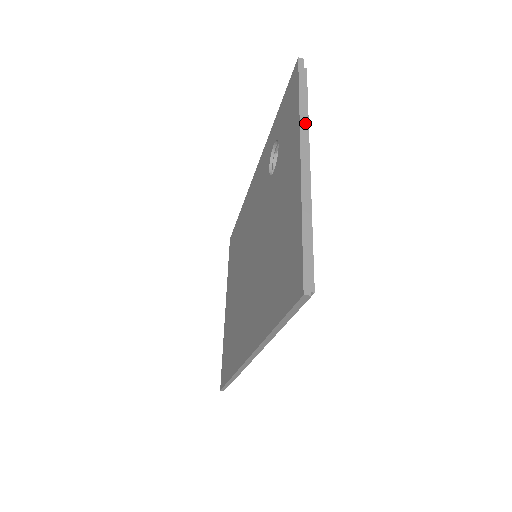
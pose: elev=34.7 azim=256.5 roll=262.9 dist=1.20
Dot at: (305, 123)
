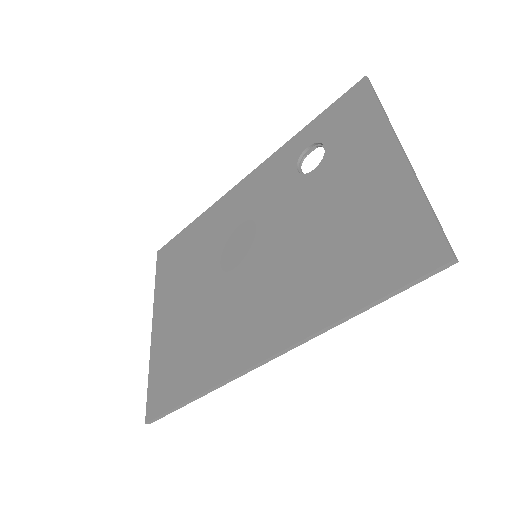
Dot at: (391, 125)
